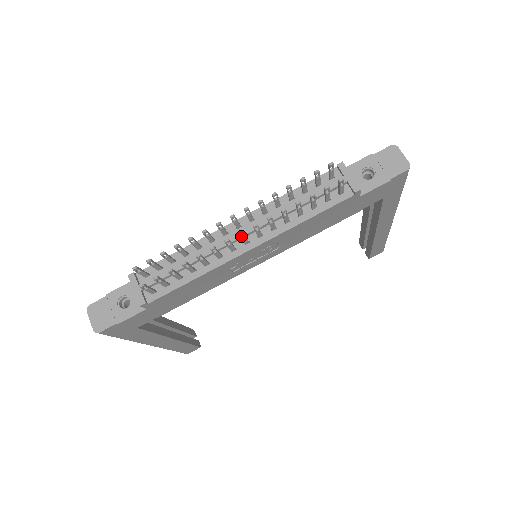
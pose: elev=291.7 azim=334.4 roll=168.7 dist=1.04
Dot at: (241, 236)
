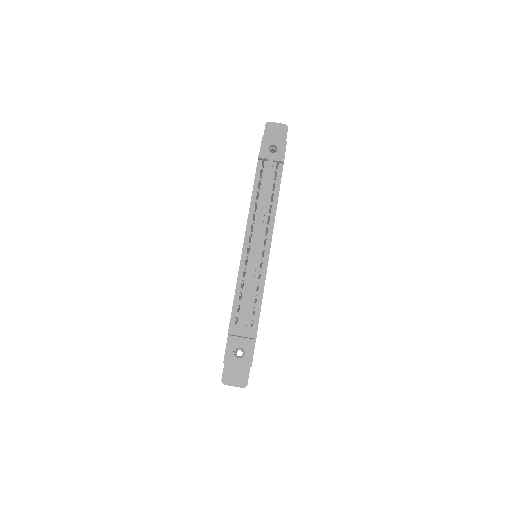
Dot at: (264, 240)
